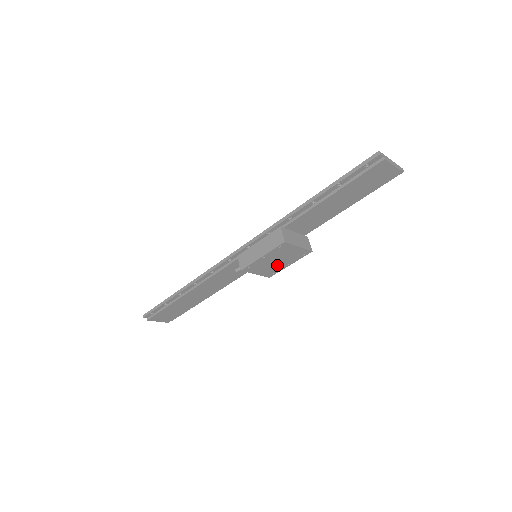
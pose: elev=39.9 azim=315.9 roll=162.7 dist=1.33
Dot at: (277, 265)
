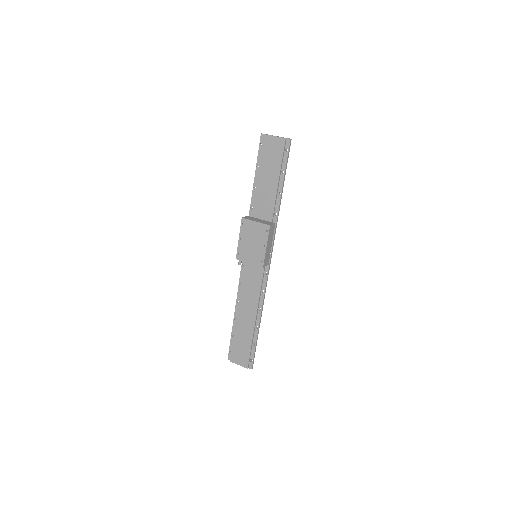
Dot at: (257, 249)
